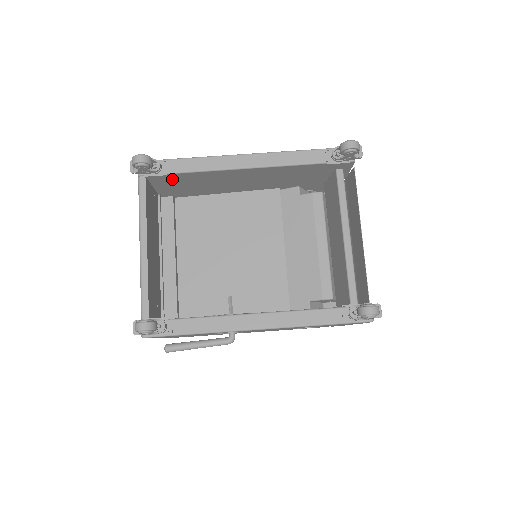
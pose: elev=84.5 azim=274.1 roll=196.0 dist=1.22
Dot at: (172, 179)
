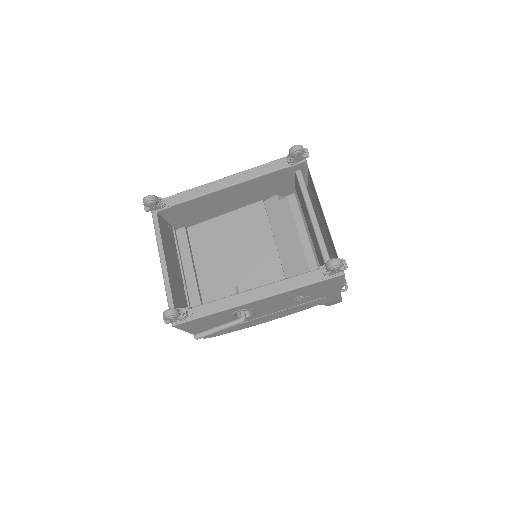
Dot at: (177, 210)
